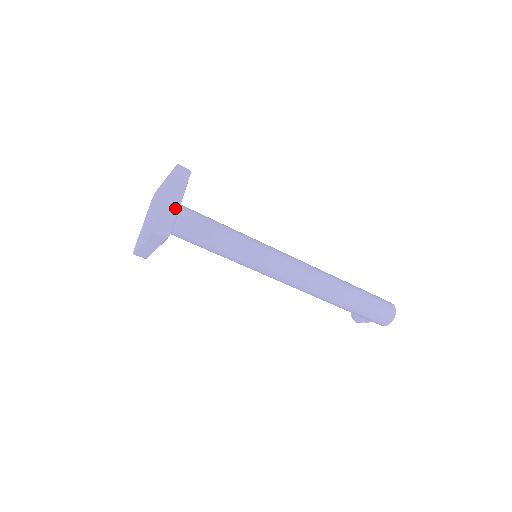
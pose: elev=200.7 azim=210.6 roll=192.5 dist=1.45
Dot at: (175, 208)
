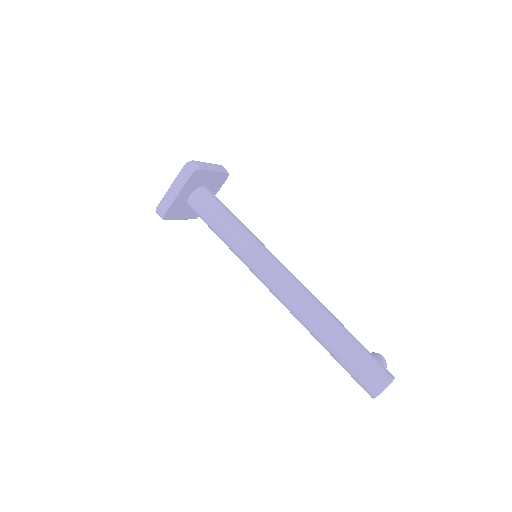
Dot at: (170, 200)
